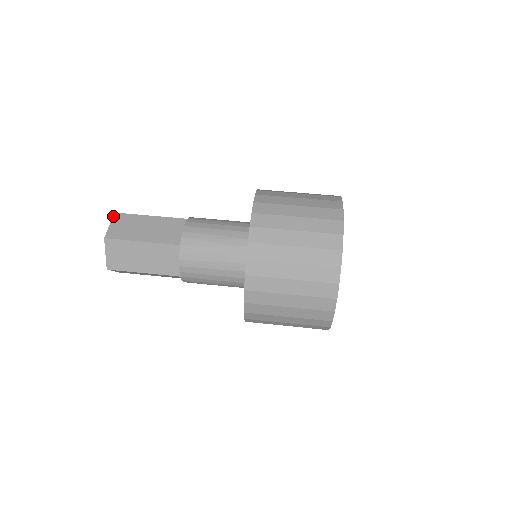
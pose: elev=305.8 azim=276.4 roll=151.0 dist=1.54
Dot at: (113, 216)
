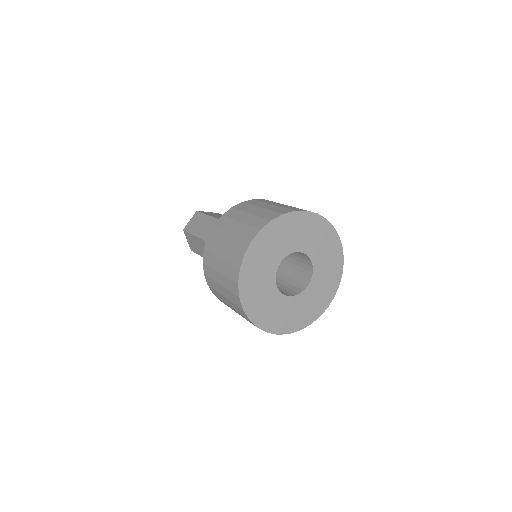
Dot at: (195, 213)
